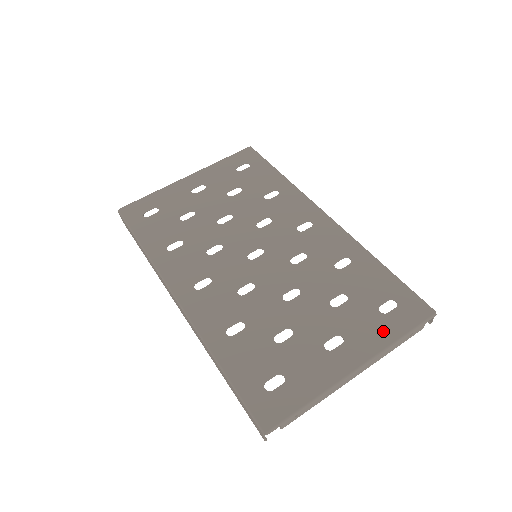
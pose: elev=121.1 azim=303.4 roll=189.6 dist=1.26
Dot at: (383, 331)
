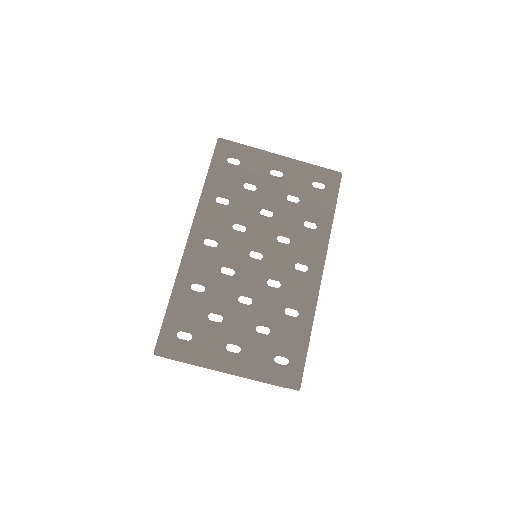
Dot at: (263, 369)
